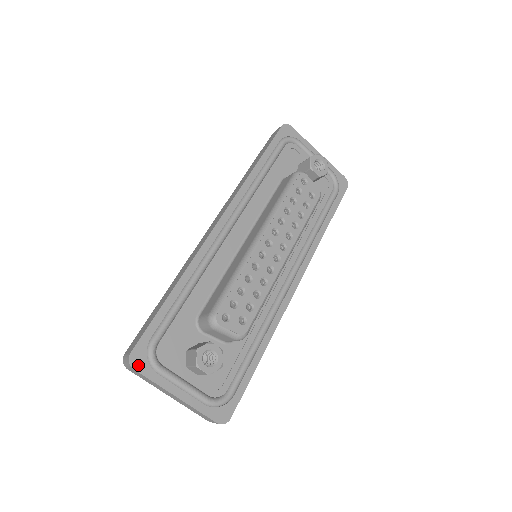
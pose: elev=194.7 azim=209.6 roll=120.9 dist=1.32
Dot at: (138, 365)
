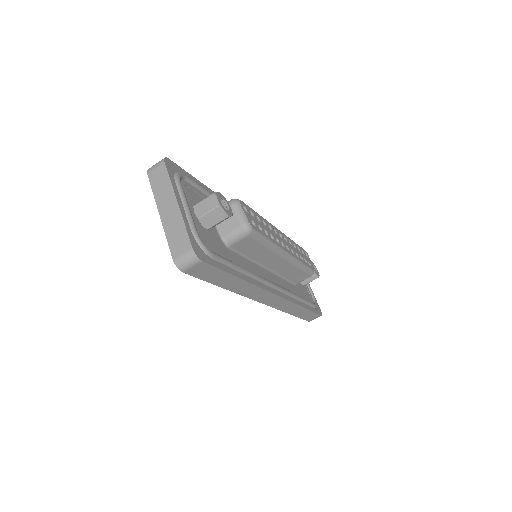
Dot at: (168, 165)
